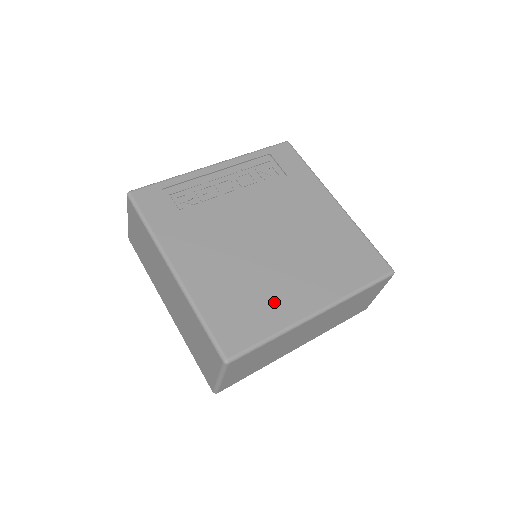
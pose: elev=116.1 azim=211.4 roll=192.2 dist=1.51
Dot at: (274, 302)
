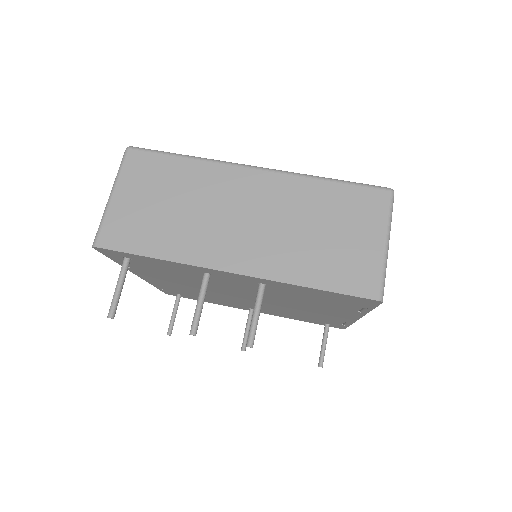
Dot at: occluded
